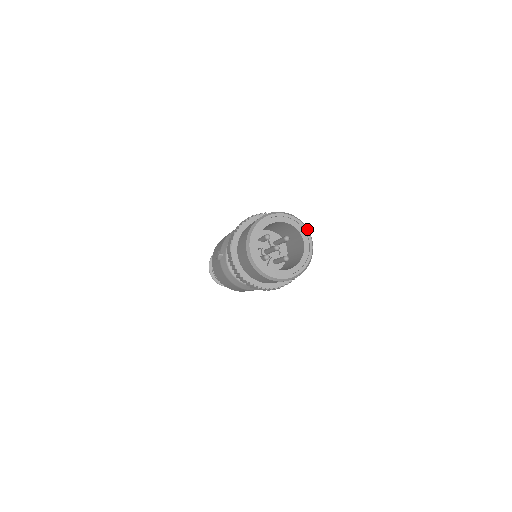
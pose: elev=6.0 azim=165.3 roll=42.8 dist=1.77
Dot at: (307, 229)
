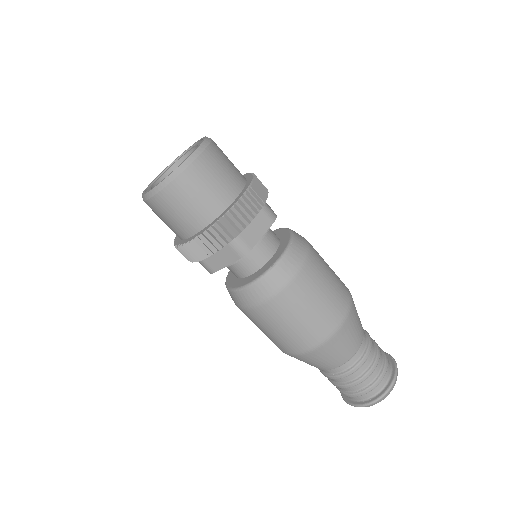
Dot at: occluded
